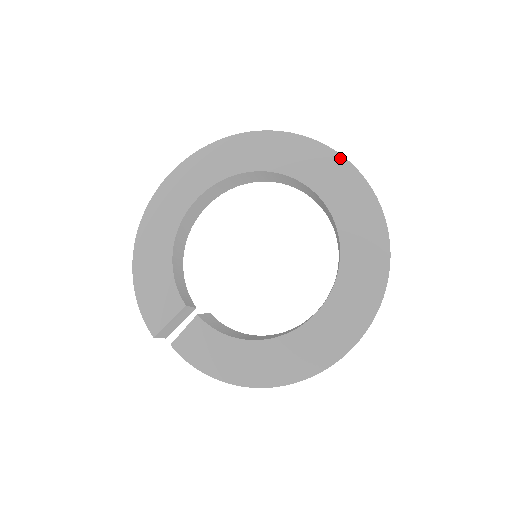
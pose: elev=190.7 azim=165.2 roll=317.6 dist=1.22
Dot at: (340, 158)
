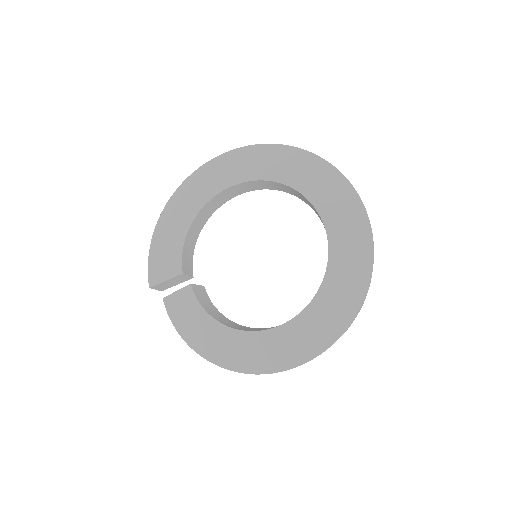
Dot at: (359, 202)
